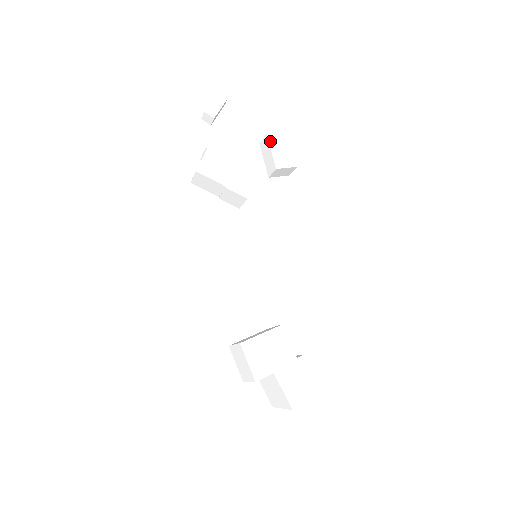
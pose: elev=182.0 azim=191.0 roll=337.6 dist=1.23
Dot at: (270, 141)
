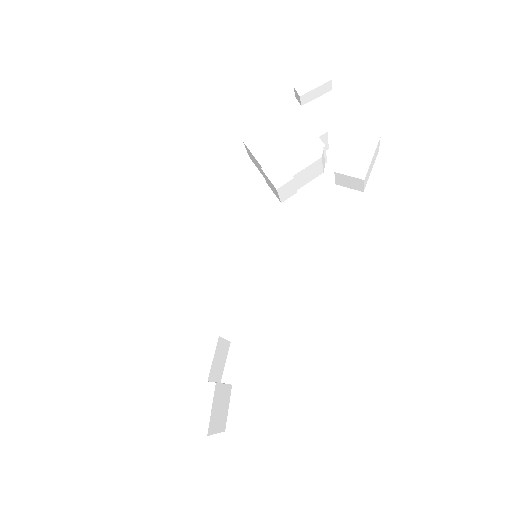
Dot at: (349, 139)
